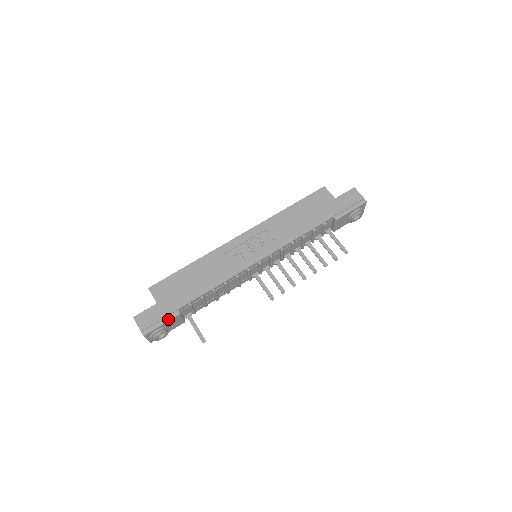
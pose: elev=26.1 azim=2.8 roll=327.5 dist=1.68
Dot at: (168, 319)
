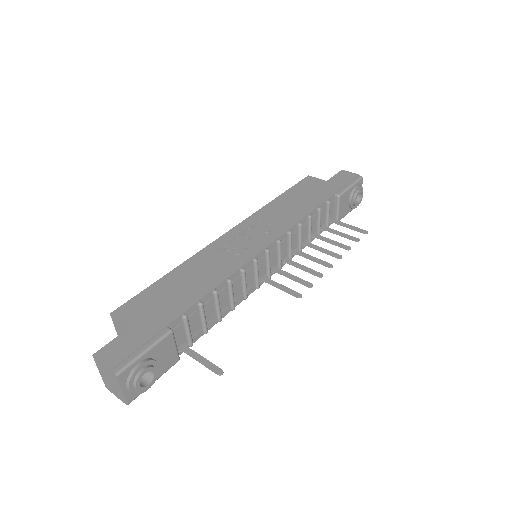
Dot at: (154, 342)
